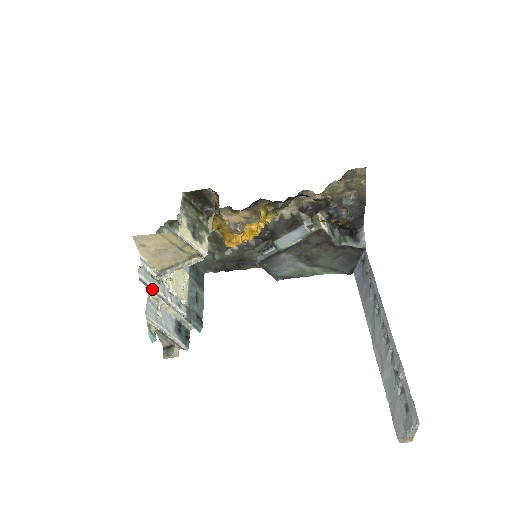
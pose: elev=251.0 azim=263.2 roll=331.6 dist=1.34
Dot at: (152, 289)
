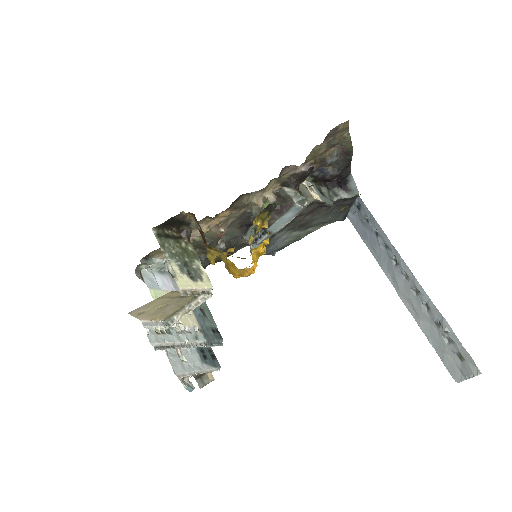
Dot at: (169, 346)
